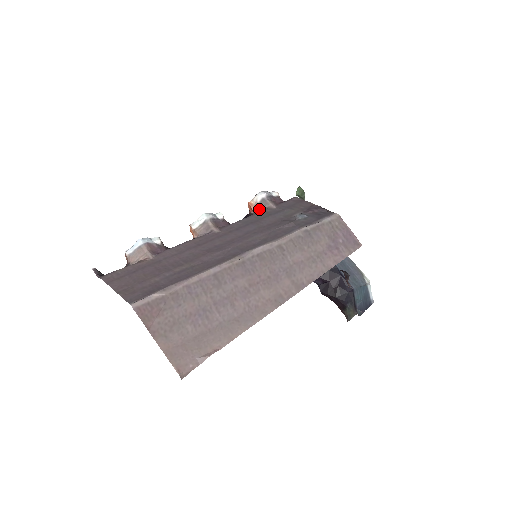
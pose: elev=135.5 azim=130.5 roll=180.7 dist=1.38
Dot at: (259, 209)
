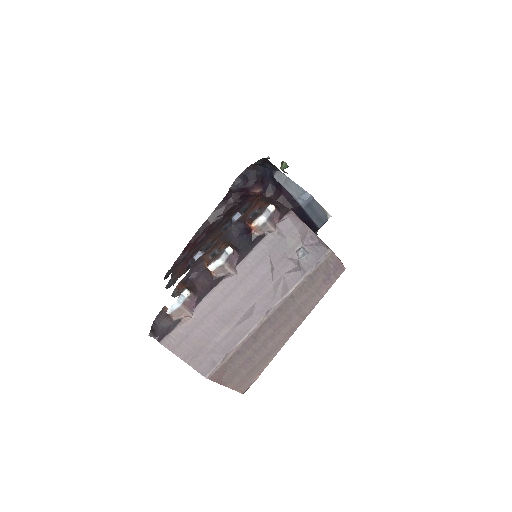
Dot at: (261, 231)
